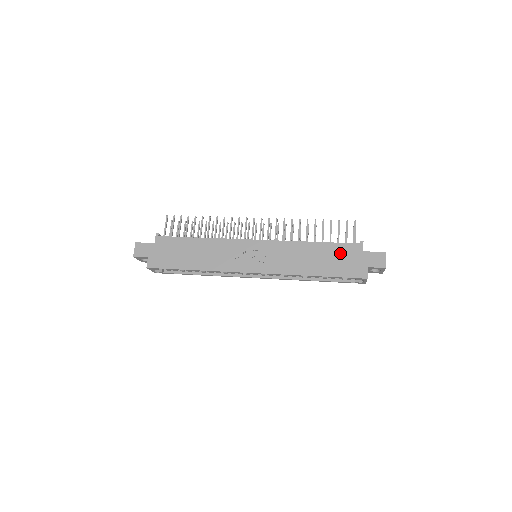
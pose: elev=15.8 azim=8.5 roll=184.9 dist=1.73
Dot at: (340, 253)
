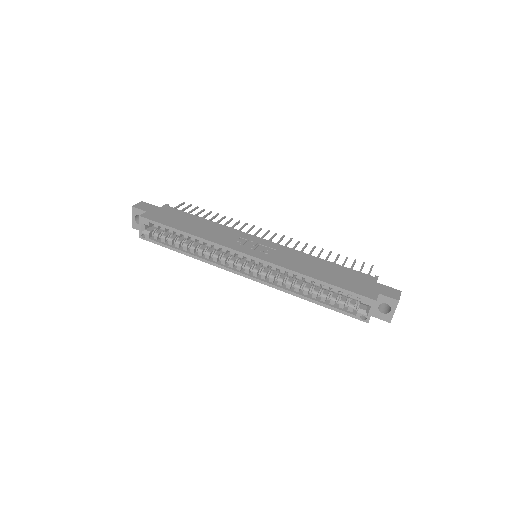
Dot at: (350, 275)
